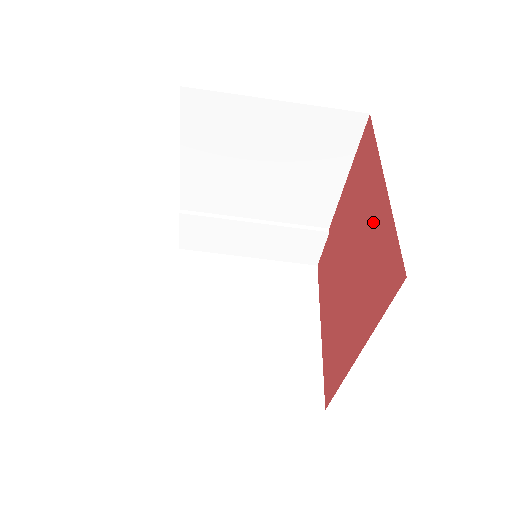
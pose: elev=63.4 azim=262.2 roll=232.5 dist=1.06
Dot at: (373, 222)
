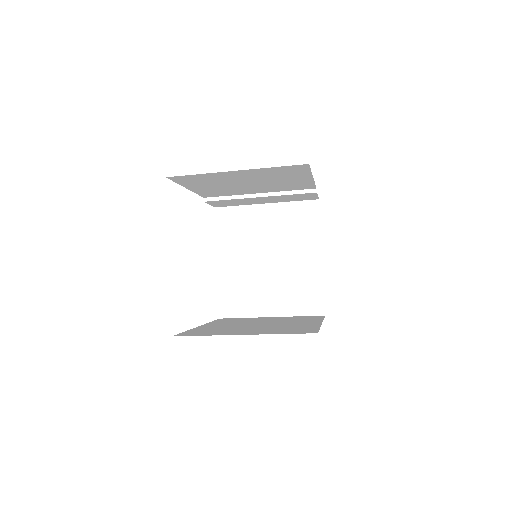
Dot at: occluded
